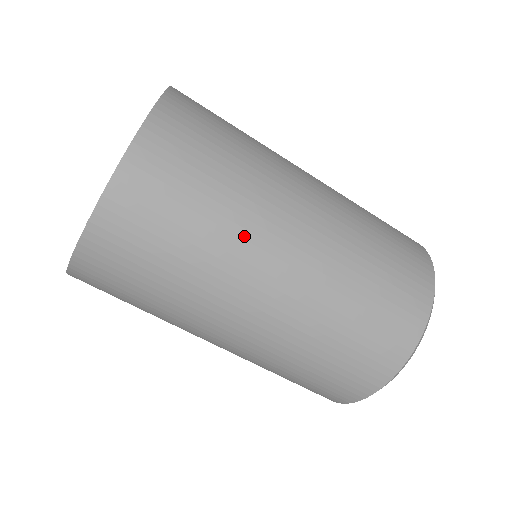
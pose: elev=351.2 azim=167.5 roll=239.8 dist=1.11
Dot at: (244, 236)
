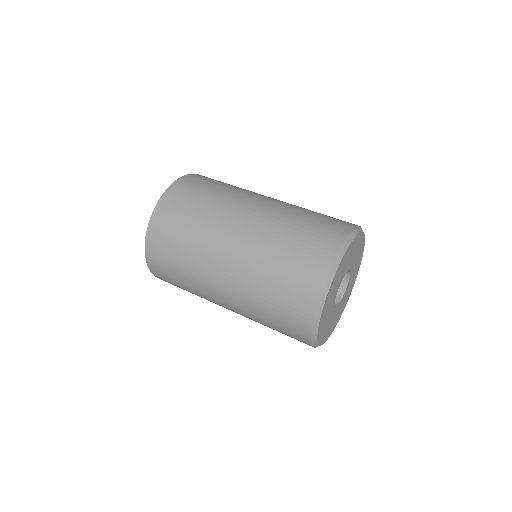
Dot at: (226, 205)
